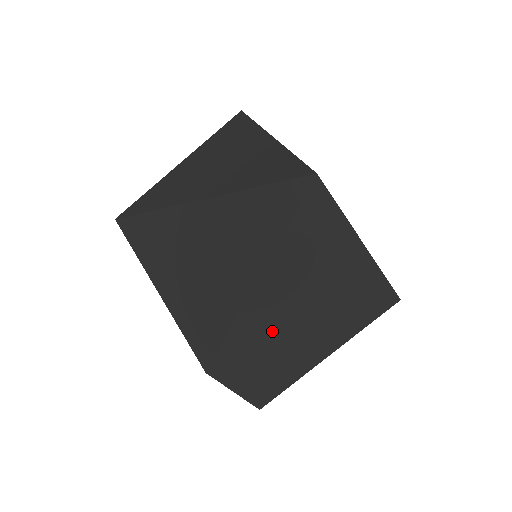
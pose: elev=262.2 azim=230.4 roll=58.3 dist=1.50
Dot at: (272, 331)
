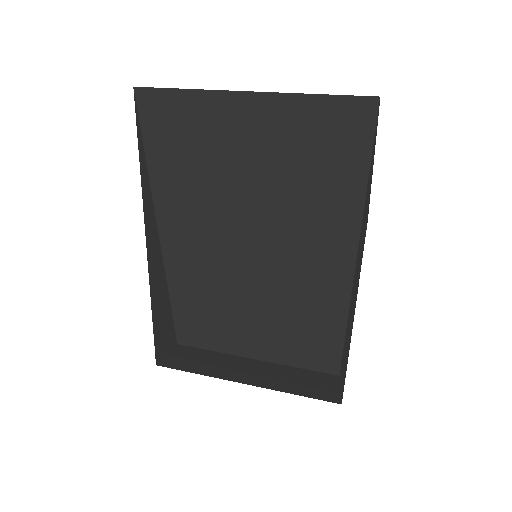
Dot at: (226, 236)
